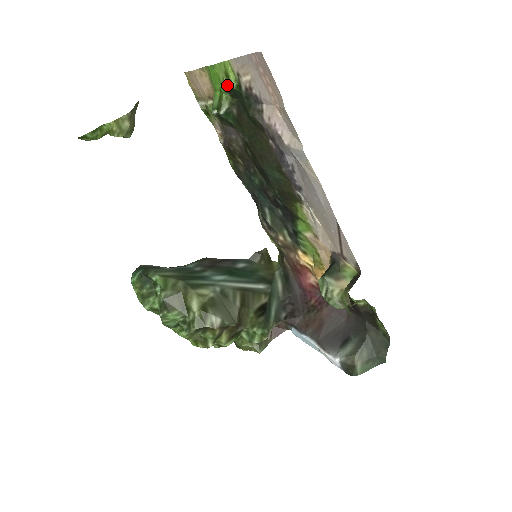
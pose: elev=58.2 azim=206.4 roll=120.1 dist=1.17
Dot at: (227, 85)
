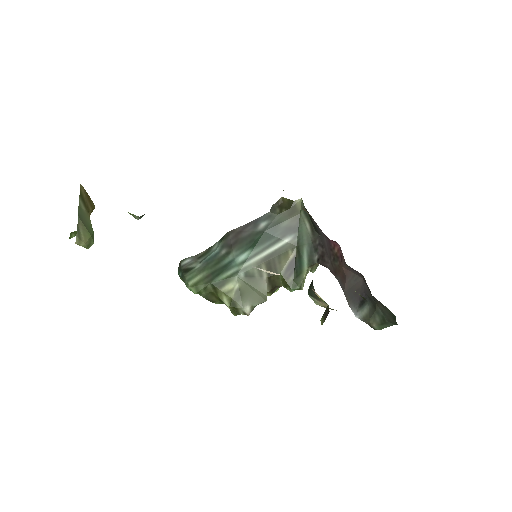
Dot at: occluded
